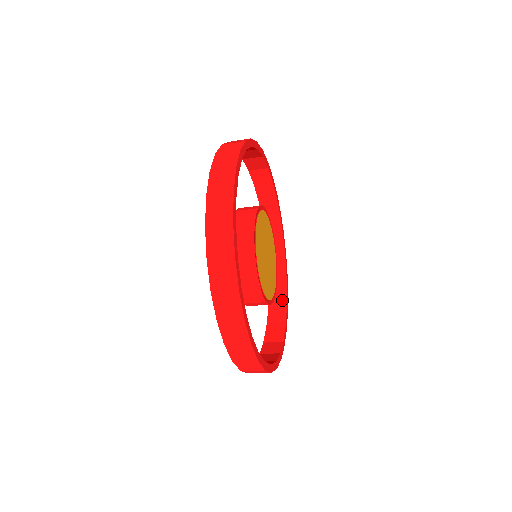
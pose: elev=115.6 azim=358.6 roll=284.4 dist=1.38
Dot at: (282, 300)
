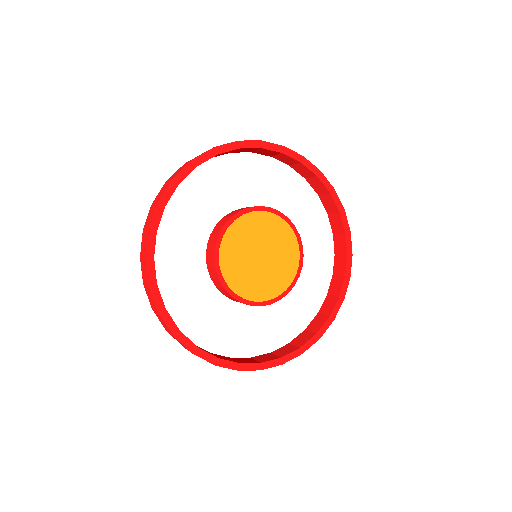
Dot at: (331, 202)
